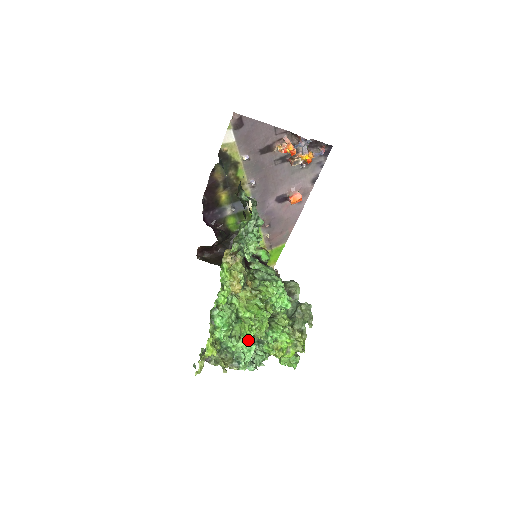
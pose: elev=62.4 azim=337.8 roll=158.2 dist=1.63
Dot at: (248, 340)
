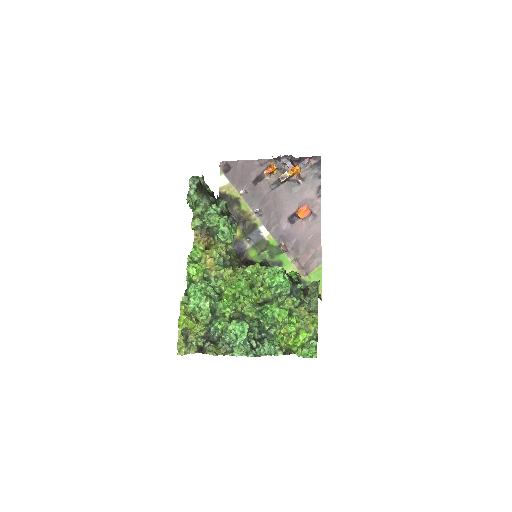
Dot at: (241, 322)
